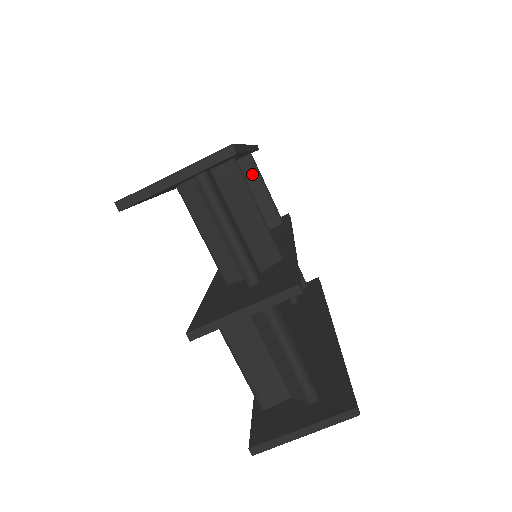
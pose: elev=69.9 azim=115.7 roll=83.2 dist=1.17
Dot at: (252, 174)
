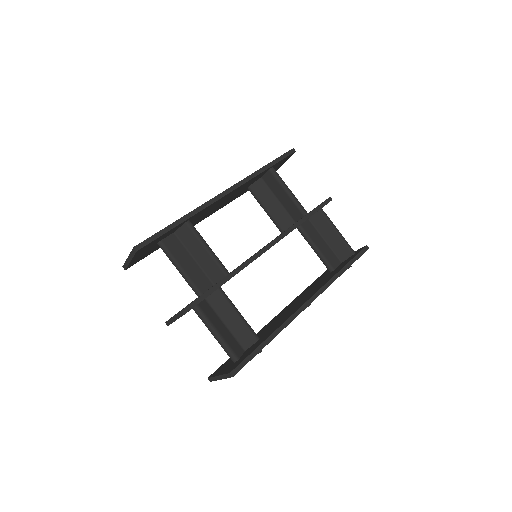
Dot at: (275, 183)
